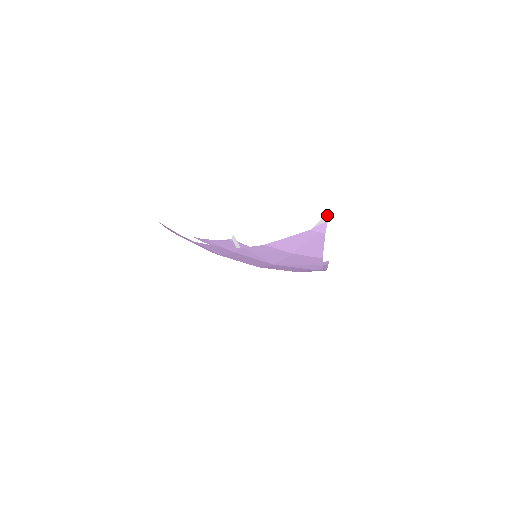
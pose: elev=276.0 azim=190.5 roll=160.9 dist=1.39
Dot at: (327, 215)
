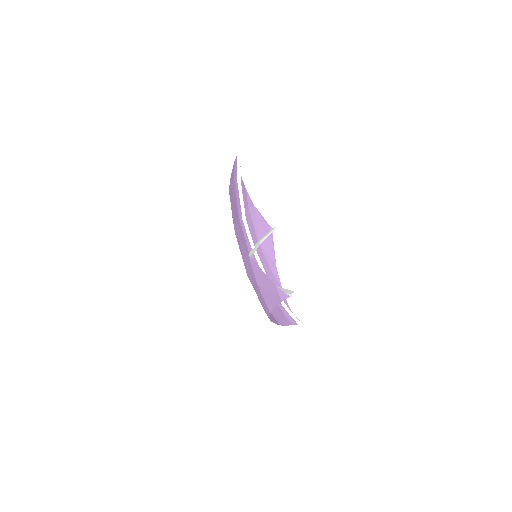
Dot at: occluded
